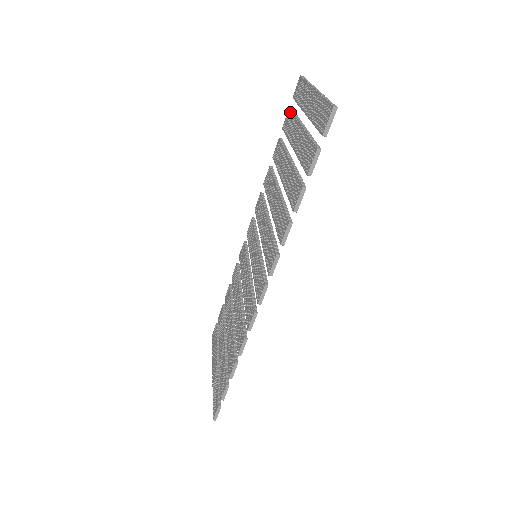
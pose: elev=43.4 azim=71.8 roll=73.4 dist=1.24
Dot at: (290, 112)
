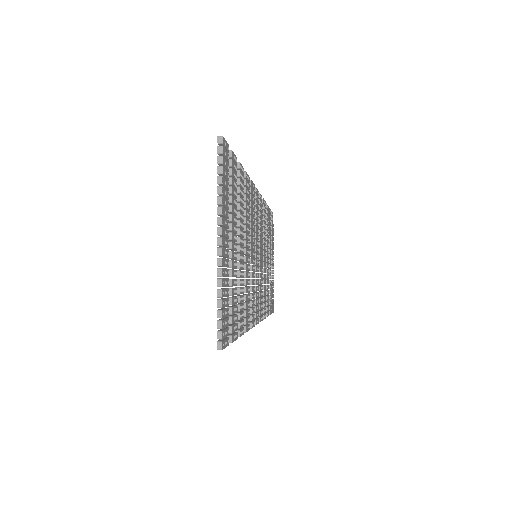
Dot at: occluded
